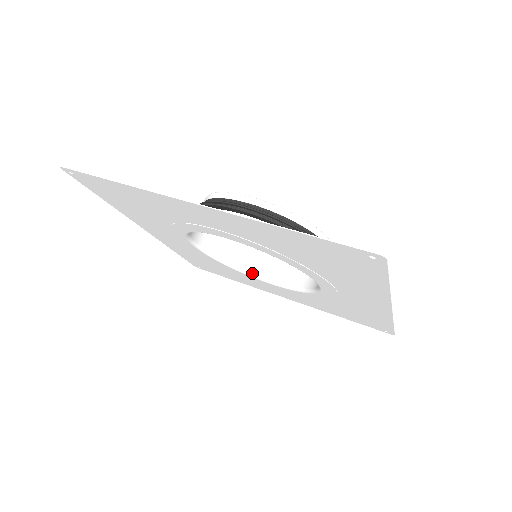
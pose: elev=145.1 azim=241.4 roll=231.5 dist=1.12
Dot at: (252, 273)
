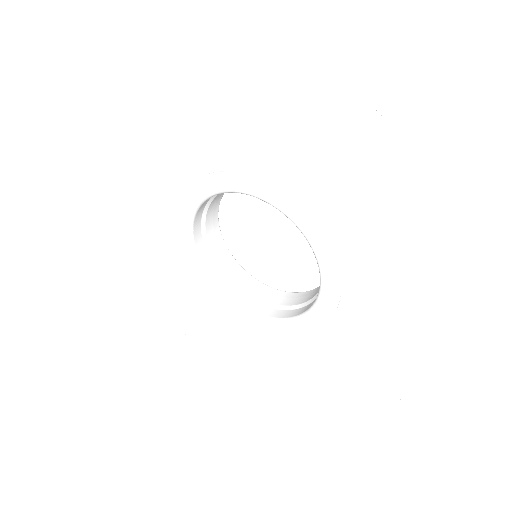
Dot at: (246, 308)
